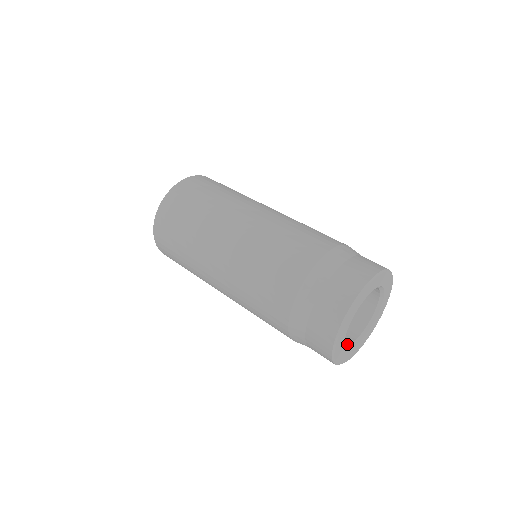
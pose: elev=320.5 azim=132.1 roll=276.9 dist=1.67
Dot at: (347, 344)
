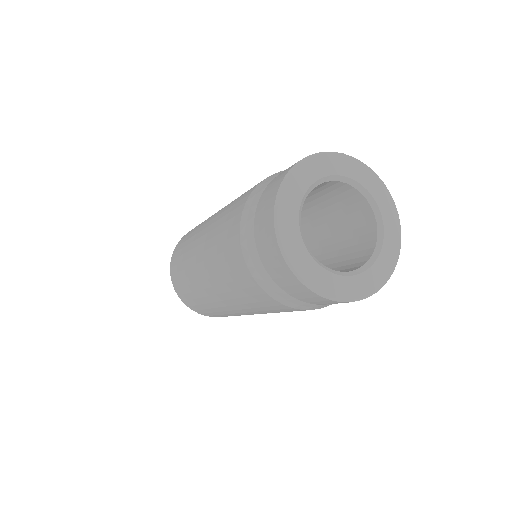
Dot at: (309, 251)
